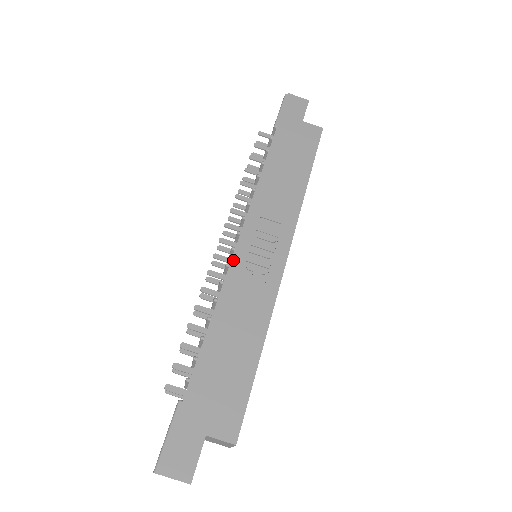
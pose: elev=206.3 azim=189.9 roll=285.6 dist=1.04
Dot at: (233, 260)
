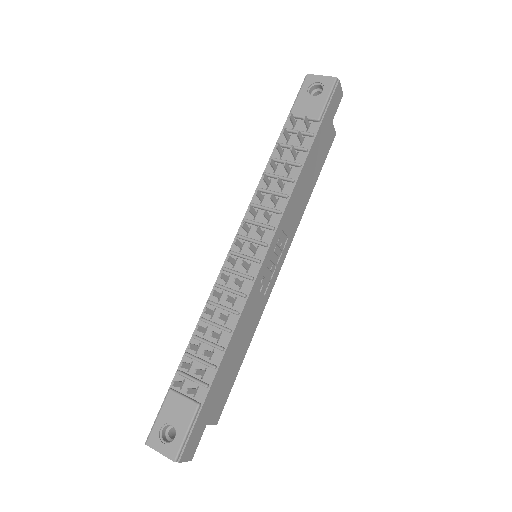
Dot at: (258, 276)
